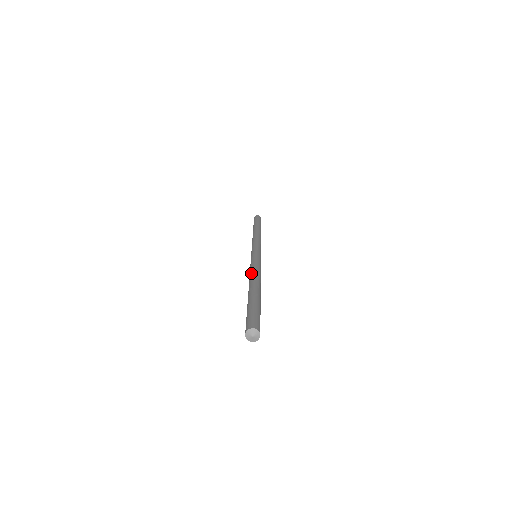
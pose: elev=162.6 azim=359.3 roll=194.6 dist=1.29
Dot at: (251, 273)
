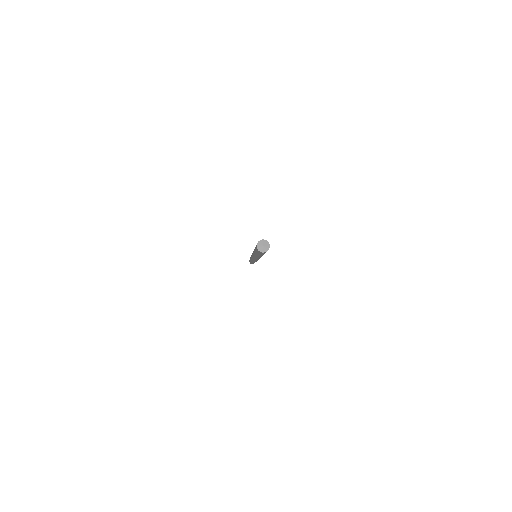
Dot at: occluded
